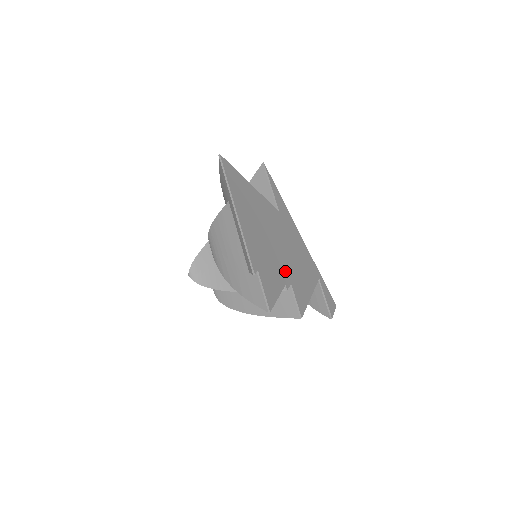
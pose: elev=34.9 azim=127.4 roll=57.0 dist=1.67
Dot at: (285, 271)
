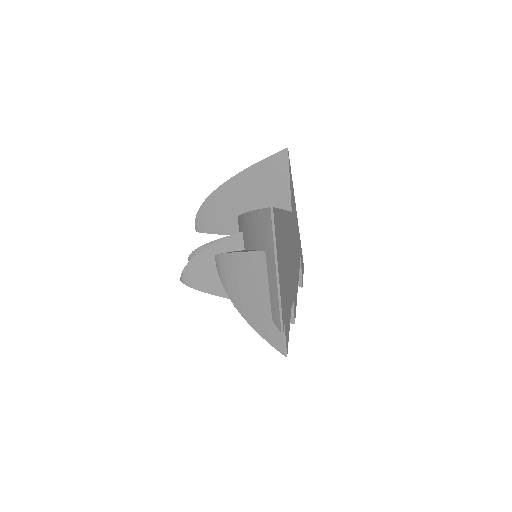
Dot at: (292, 289)
